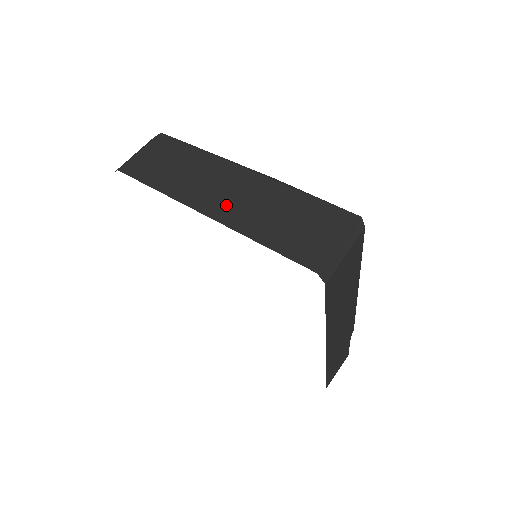
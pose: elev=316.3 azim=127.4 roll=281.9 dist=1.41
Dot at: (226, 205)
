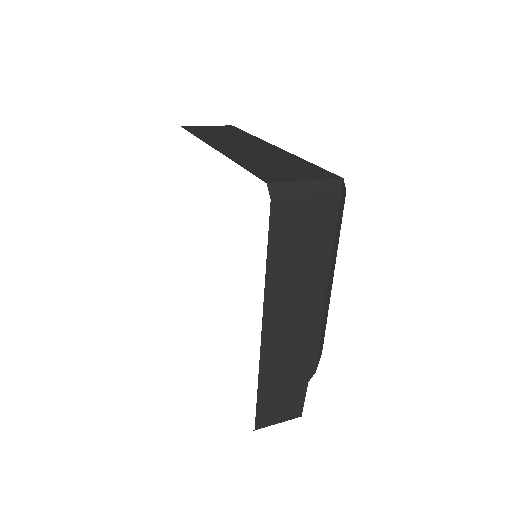
Dot at: (236, 150)
